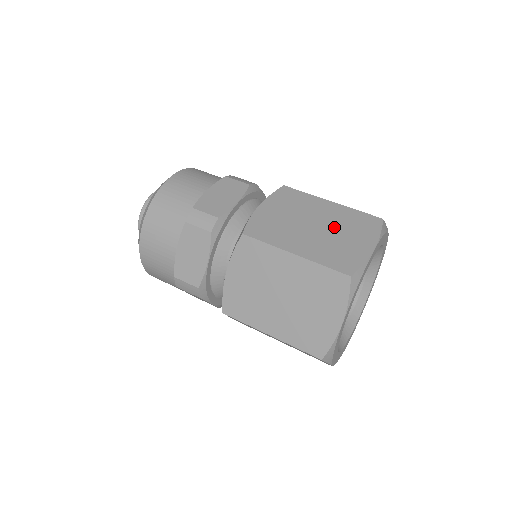
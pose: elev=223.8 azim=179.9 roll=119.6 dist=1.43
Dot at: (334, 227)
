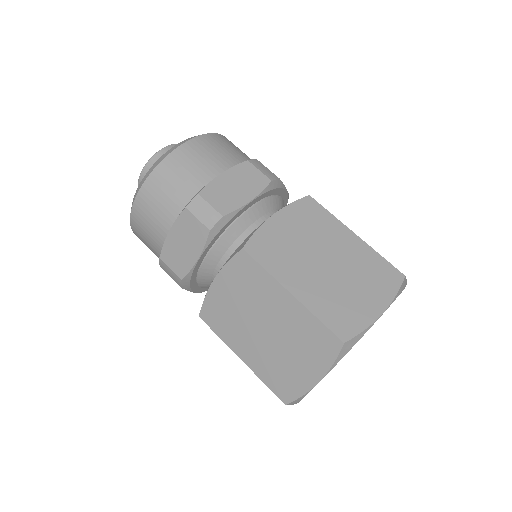
Dot at: occluded
